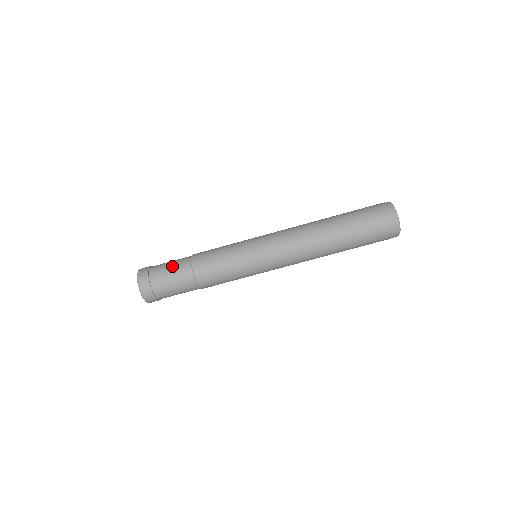
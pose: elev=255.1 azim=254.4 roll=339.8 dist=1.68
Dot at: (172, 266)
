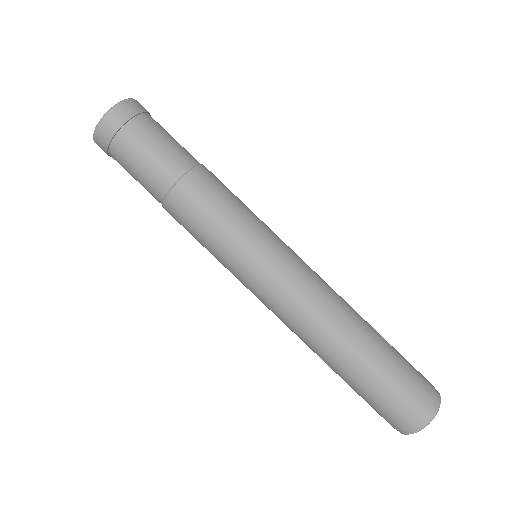
Dot at: occluded
